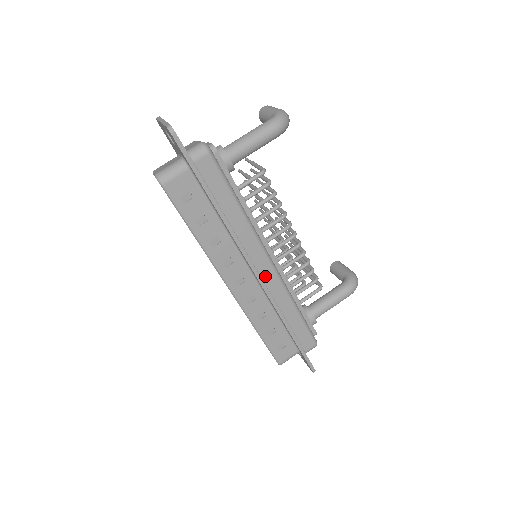
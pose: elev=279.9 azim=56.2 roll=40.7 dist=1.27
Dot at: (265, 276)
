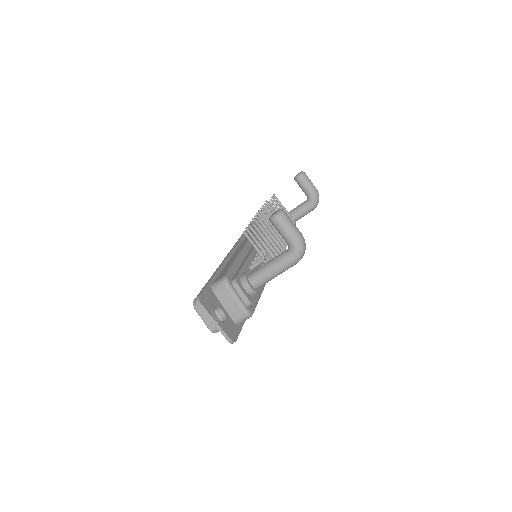
Dot at: occluded
